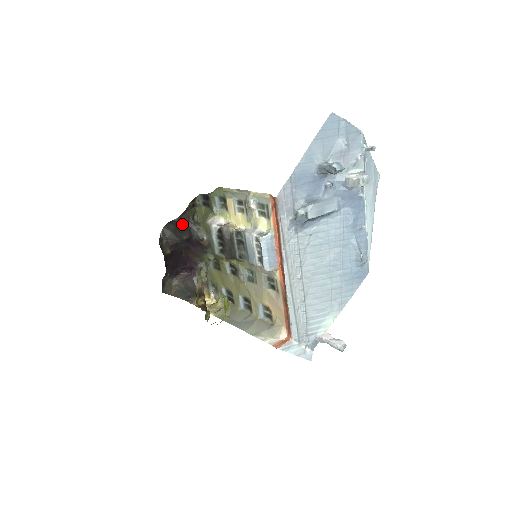
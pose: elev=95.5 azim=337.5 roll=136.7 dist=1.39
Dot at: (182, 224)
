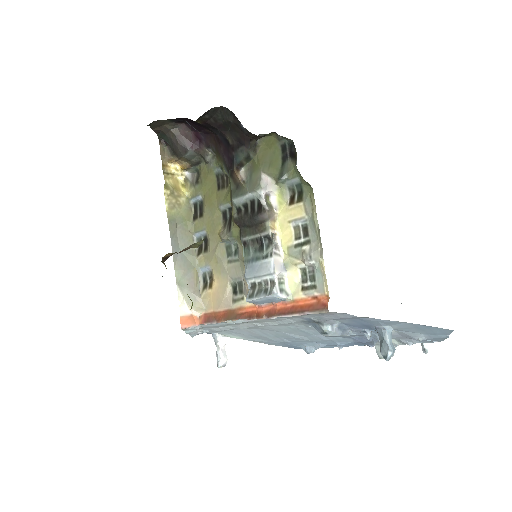
Dot at: (242, 133)
